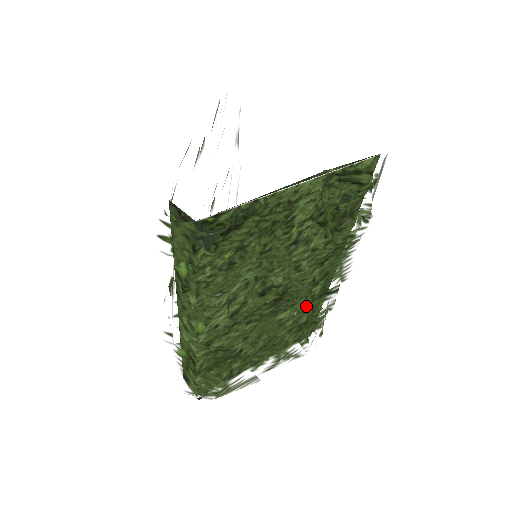
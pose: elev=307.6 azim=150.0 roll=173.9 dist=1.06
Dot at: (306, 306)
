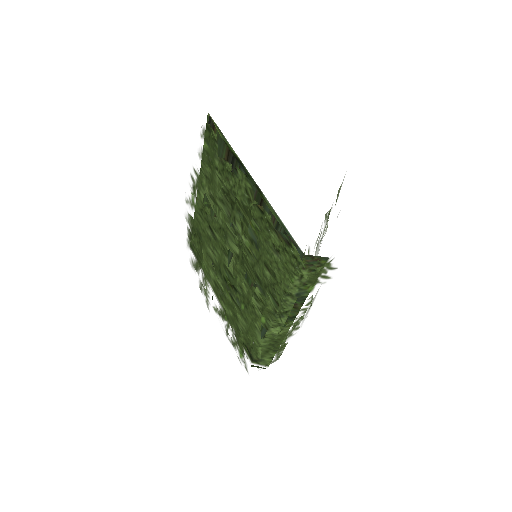
Dot at: occluded
